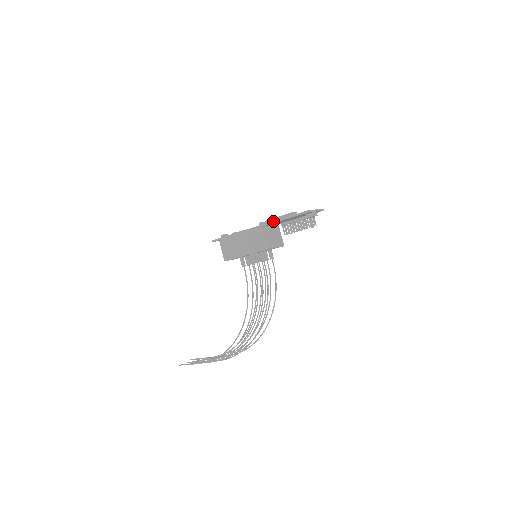
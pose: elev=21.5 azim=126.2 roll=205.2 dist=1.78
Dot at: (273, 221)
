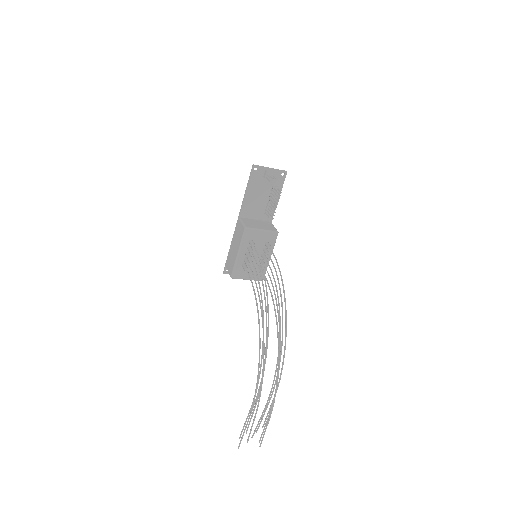
Dot at: (242, 203)
